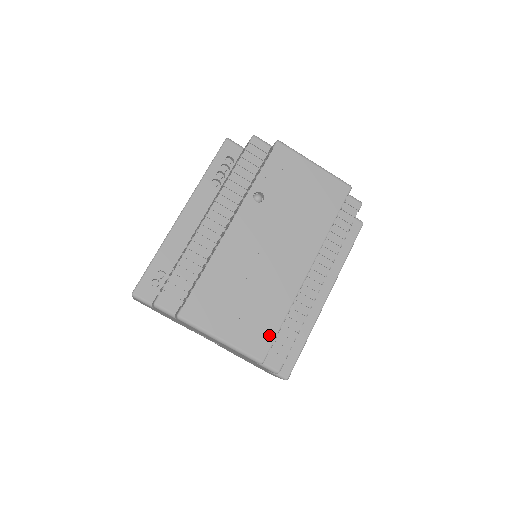
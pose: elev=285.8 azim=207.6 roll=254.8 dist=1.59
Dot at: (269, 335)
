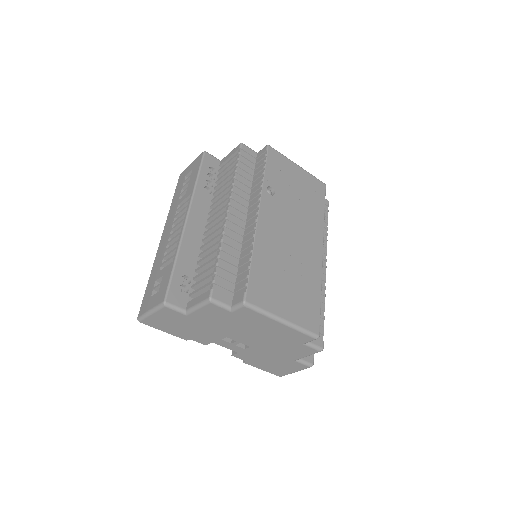
Dot at: (316, 311)
